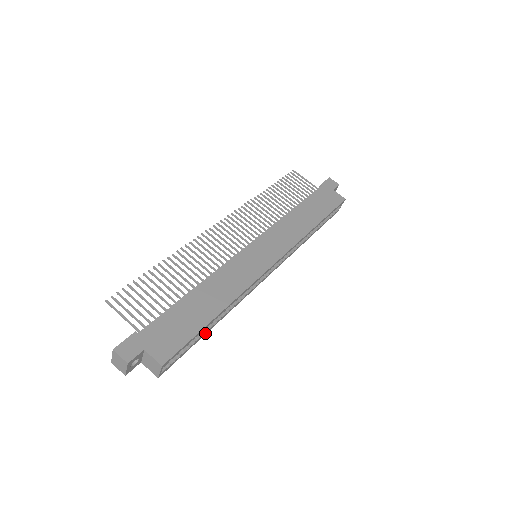
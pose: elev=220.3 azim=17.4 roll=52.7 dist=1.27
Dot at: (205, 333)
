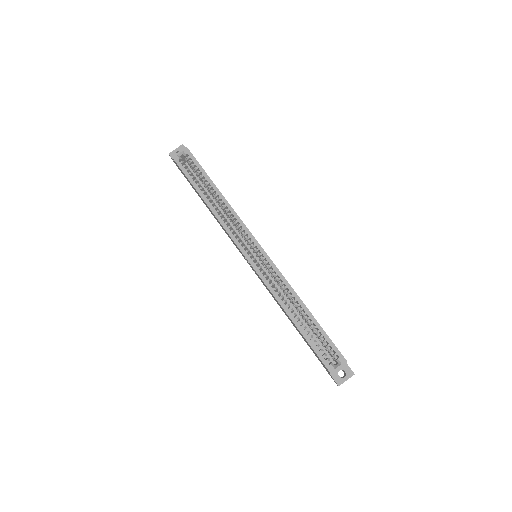
Dot at: (200, 191)
